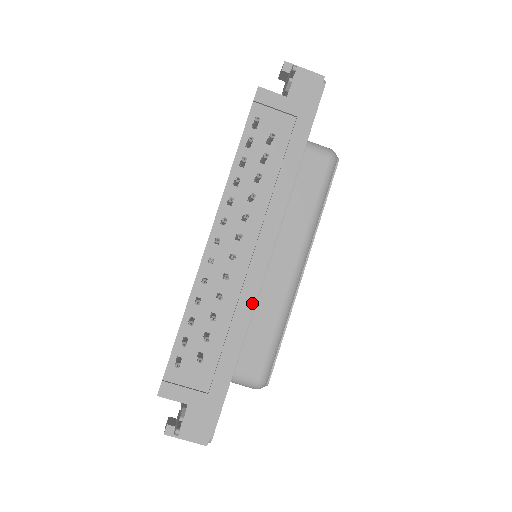
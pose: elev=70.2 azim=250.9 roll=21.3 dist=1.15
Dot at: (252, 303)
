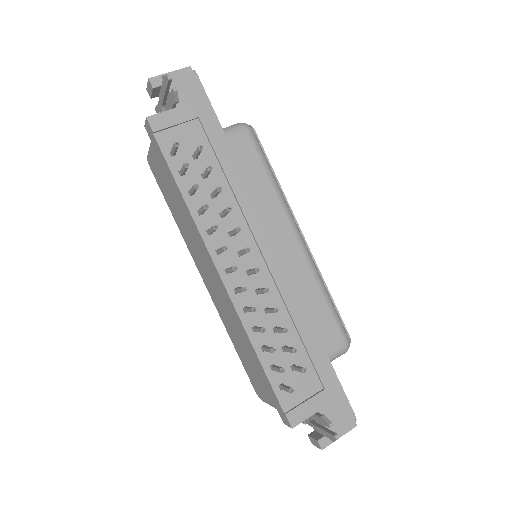
Dot at: (295, 293)
